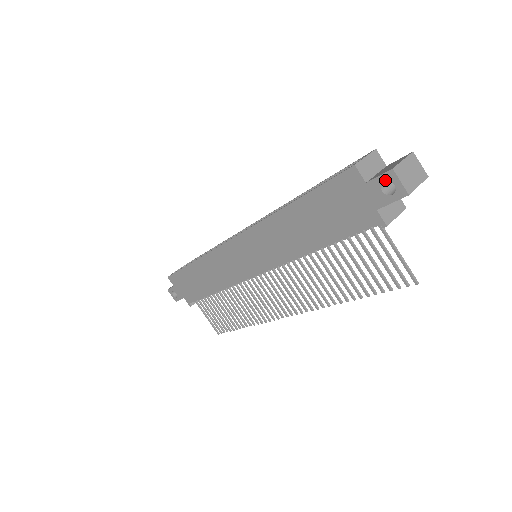
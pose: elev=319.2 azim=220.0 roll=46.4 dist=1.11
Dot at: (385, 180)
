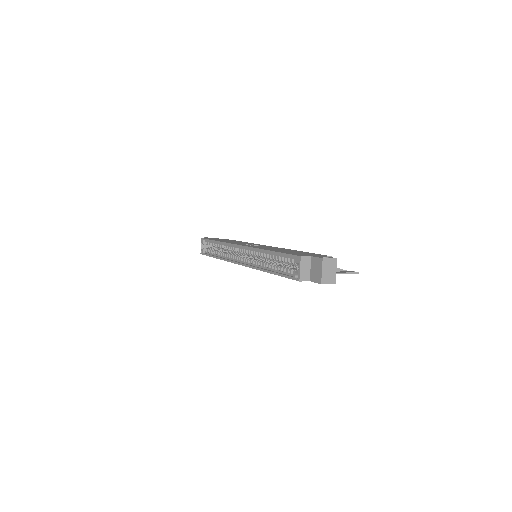
Dot at: occluded
